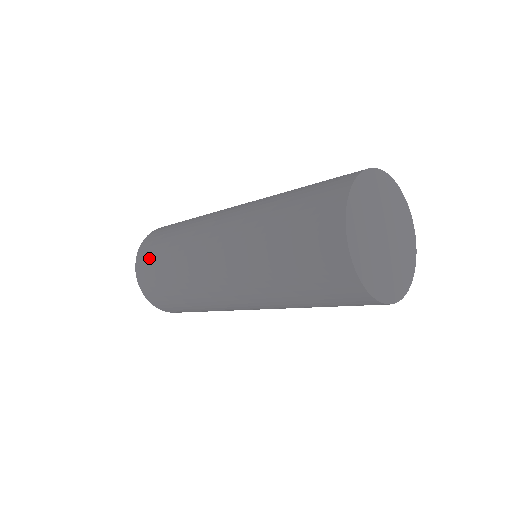
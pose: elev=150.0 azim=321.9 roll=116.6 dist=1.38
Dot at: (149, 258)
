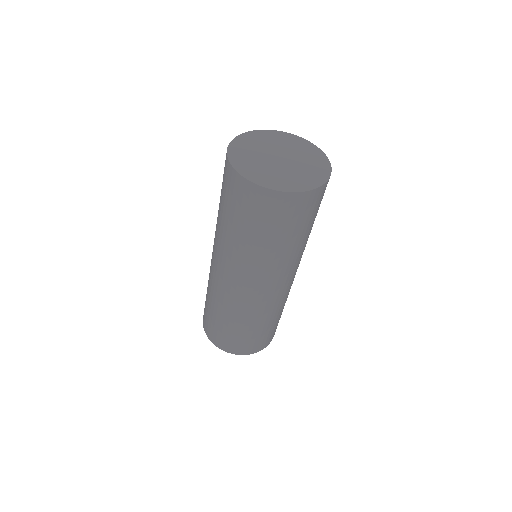
Dot at: (214, 331)
